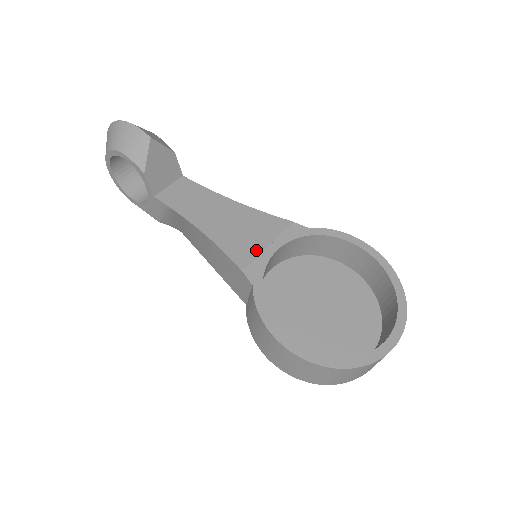
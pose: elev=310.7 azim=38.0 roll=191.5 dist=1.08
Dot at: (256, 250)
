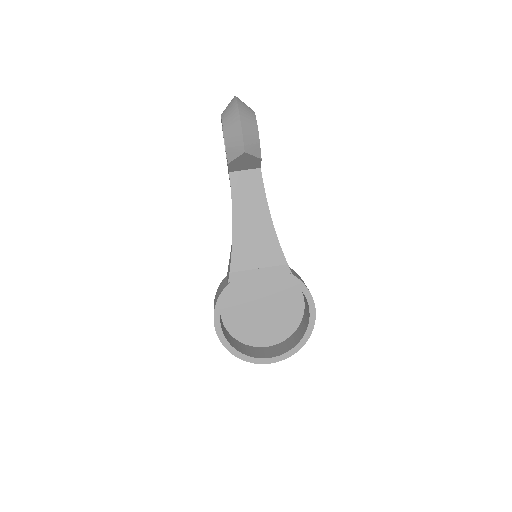
Dot at: (249, 265)
